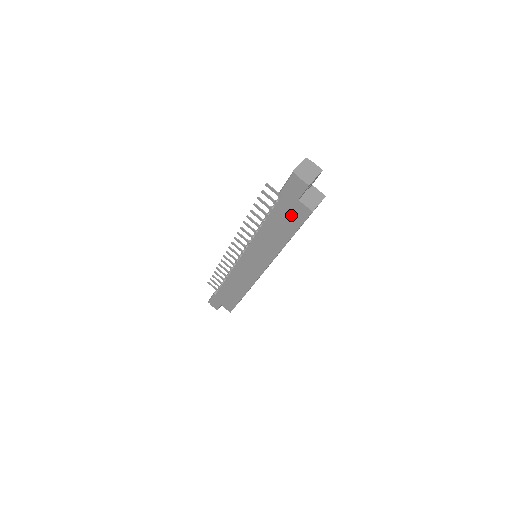
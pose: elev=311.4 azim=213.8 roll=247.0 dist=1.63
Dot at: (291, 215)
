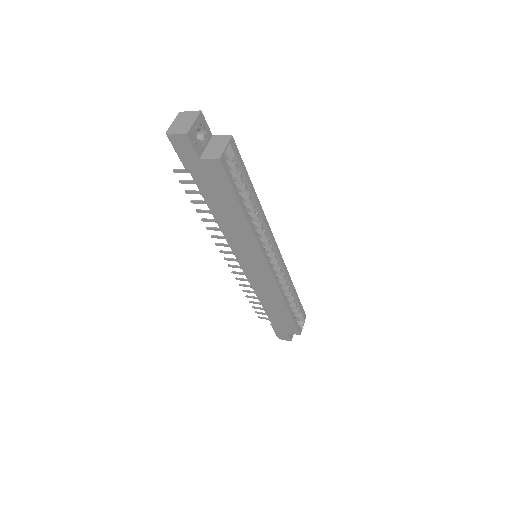
Dot at: (214, 182)
